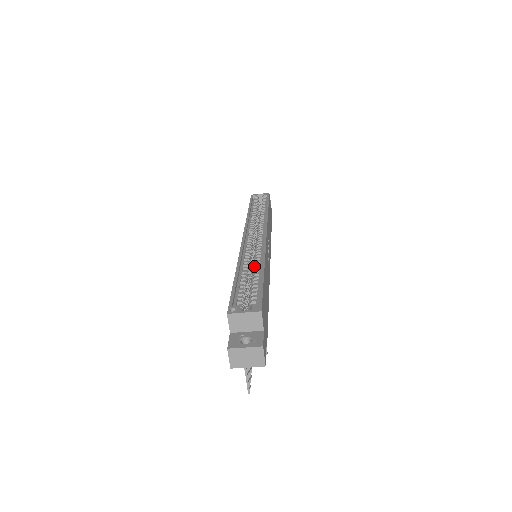
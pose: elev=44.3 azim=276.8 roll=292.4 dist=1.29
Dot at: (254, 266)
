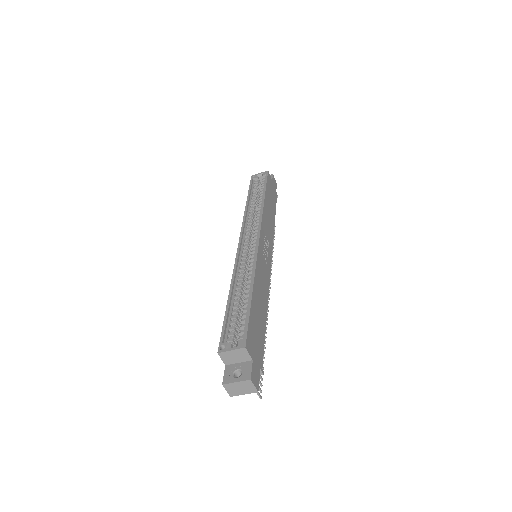
Dot at: occluded
